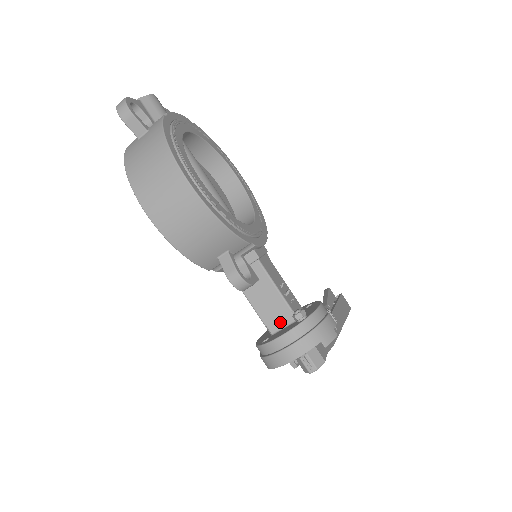
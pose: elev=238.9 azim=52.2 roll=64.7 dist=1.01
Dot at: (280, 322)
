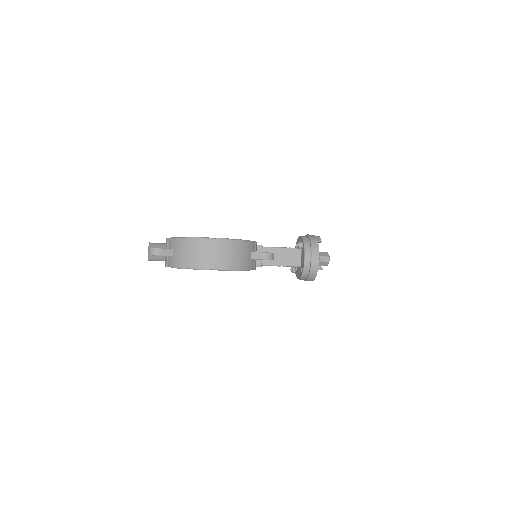
Dot at: (297, 258)
